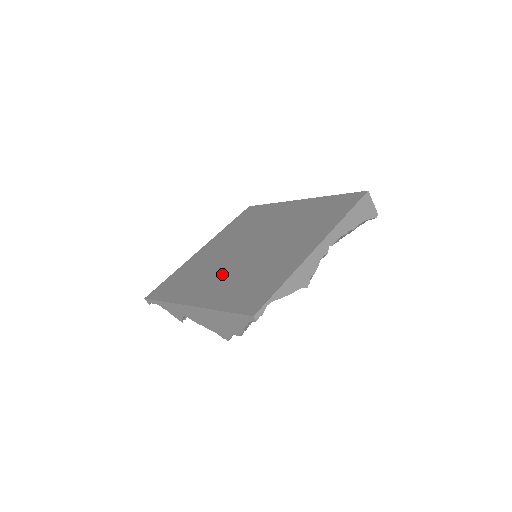
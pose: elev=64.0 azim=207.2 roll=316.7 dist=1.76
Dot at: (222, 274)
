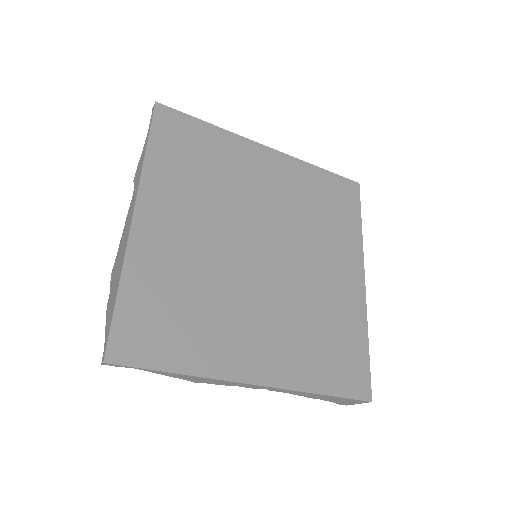
Dot at: (203, 233)
